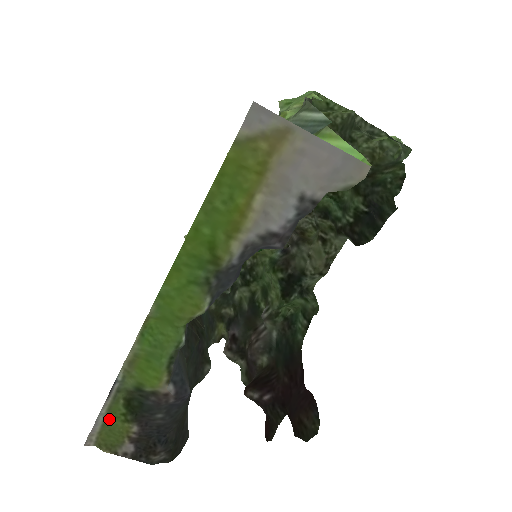
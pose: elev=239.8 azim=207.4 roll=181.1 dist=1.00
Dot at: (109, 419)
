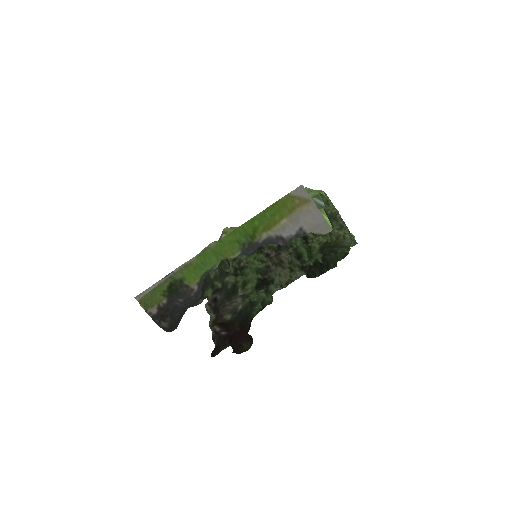
Dot at: (156, 290)
